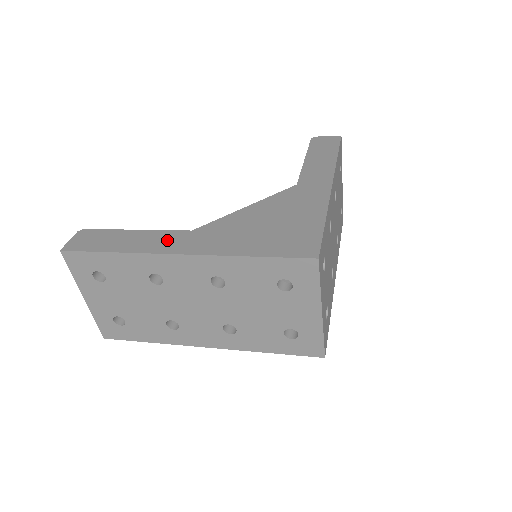
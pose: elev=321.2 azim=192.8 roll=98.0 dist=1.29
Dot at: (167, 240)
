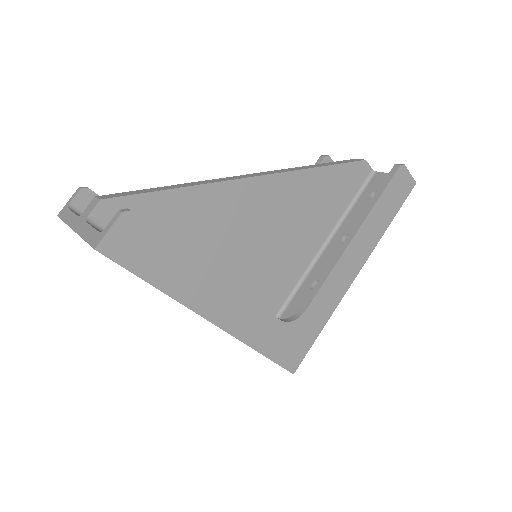
Dot at: (212, 294)
